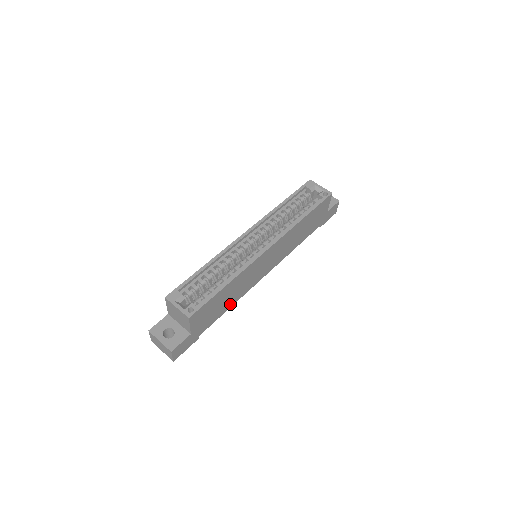
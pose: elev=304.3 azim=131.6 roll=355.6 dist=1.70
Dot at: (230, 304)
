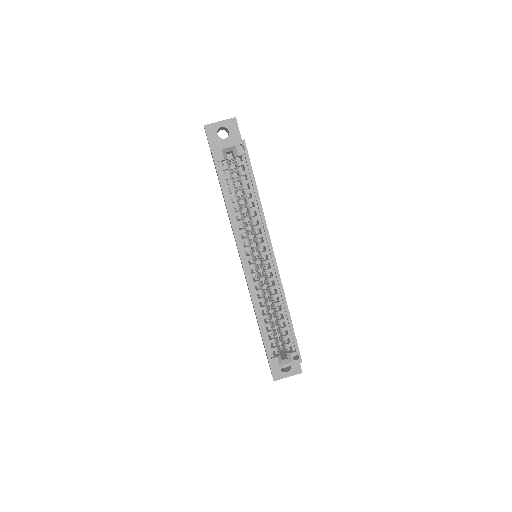
Dot at: occluded
